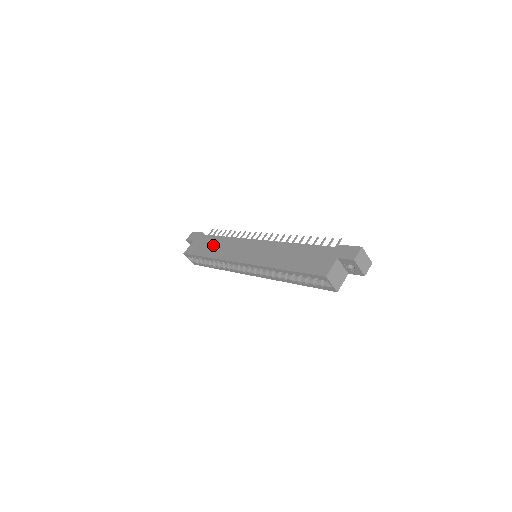
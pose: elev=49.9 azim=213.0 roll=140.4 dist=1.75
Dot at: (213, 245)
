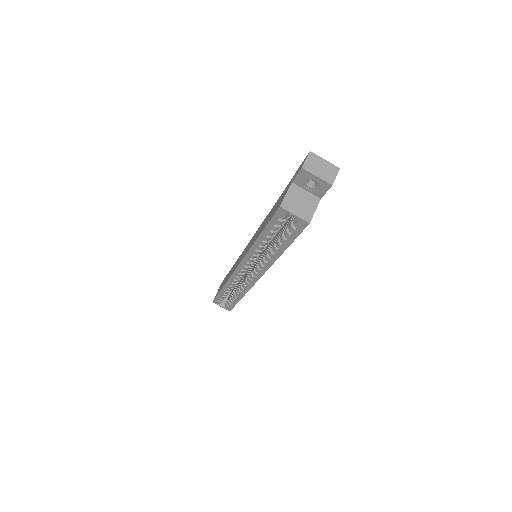
Dot at: (228, 275)
